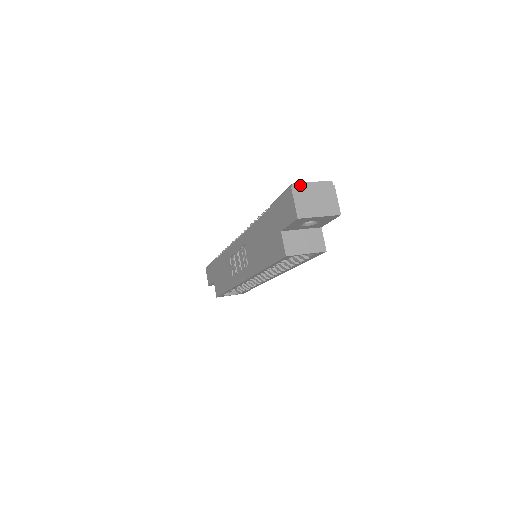
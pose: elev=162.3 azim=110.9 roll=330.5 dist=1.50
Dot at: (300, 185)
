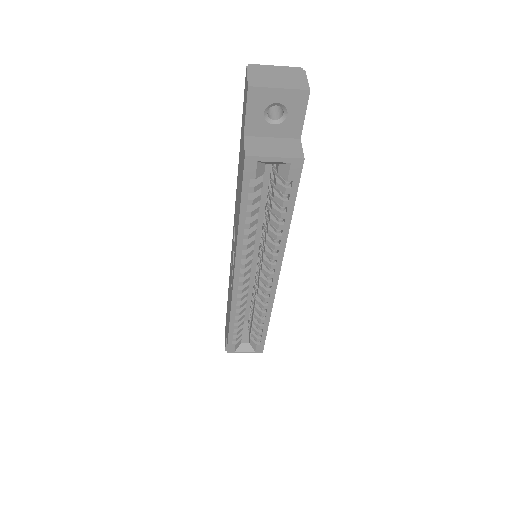
Dot at: (258, 66)
